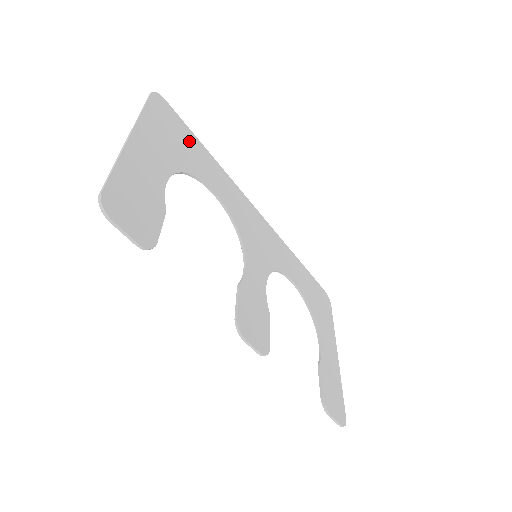
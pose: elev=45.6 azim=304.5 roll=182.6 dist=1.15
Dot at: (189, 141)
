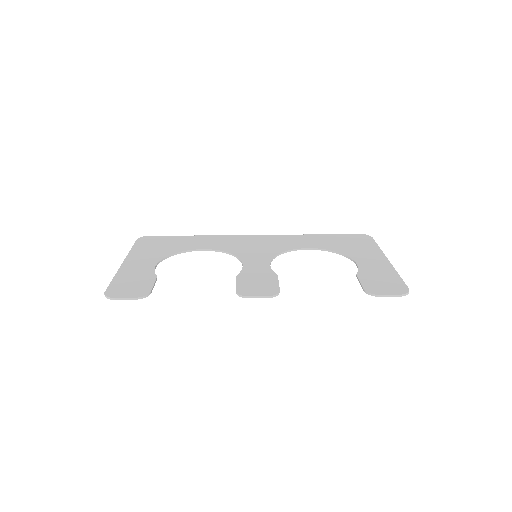
Dot at: (173, 241)
